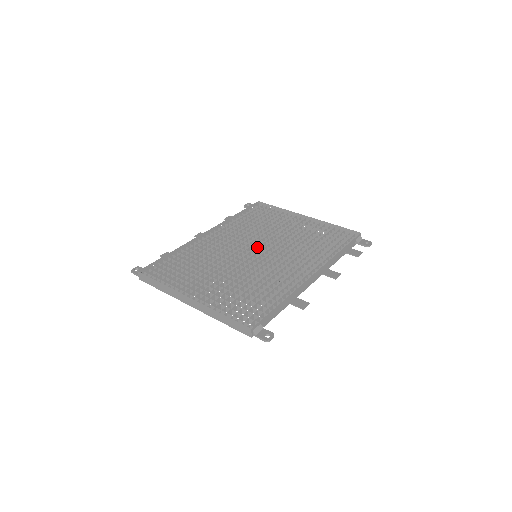
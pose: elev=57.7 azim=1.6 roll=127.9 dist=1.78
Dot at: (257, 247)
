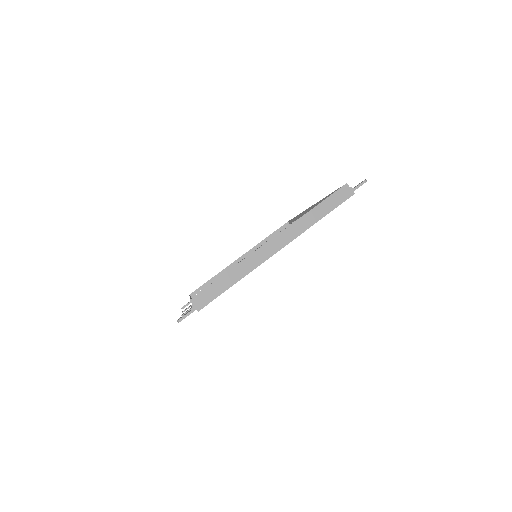
Dot at: occluded
